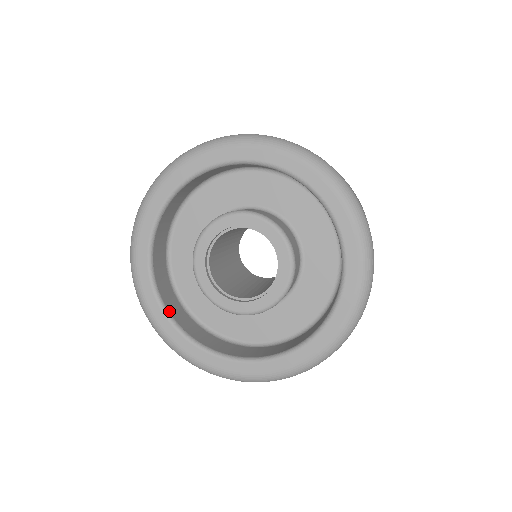
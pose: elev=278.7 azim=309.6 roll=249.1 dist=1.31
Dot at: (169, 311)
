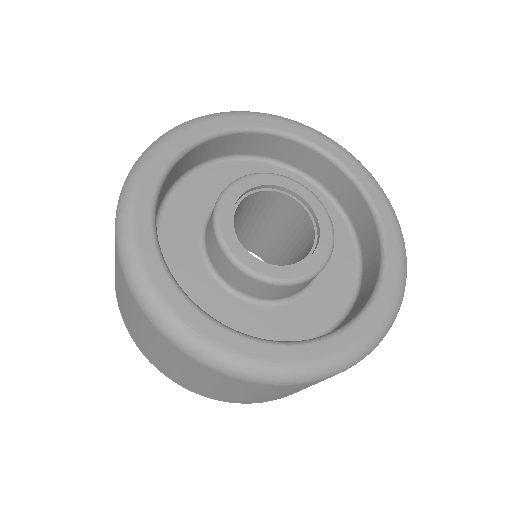
Dot at: (180, 288)
